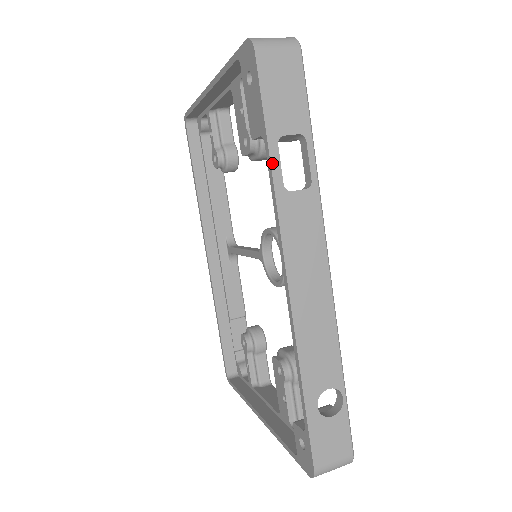
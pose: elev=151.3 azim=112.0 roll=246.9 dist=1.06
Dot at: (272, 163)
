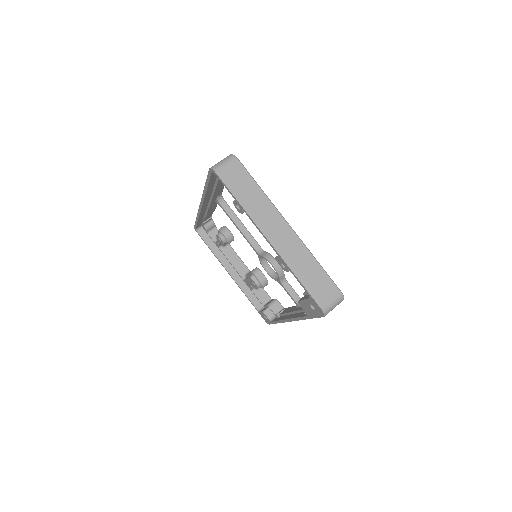
Dot at: occluded
